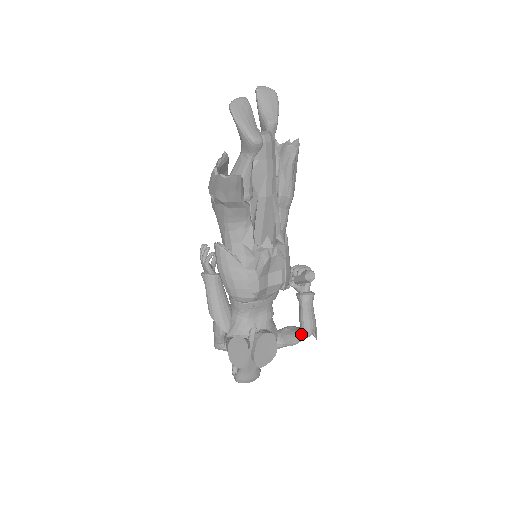
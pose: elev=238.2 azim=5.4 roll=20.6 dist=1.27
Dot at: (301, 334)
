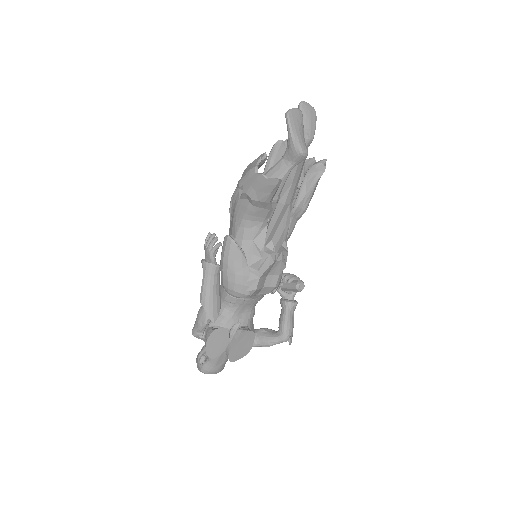
Dot at: (279, 338)
